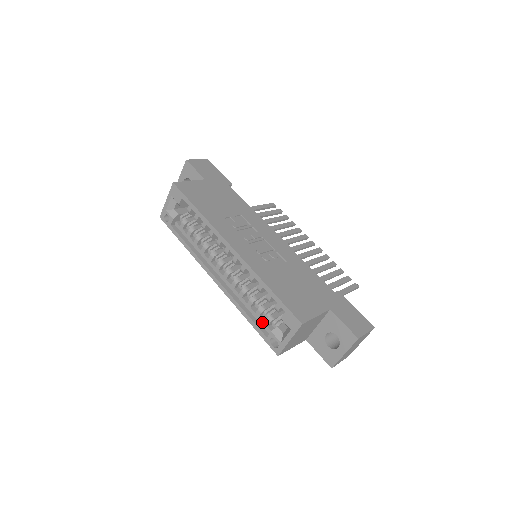
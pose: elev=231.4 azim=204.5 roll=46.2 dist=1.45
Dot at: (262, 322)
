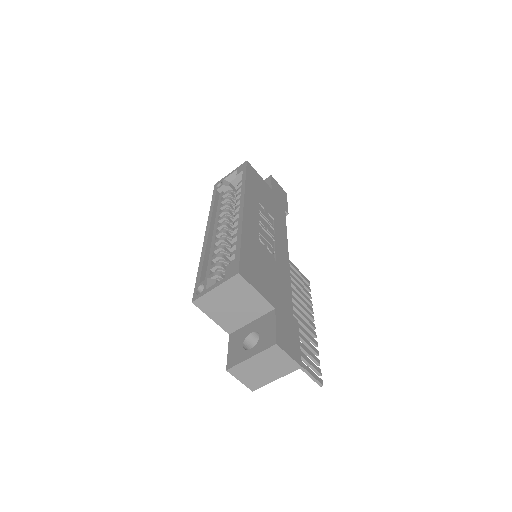
Dot at: (208, 274)
